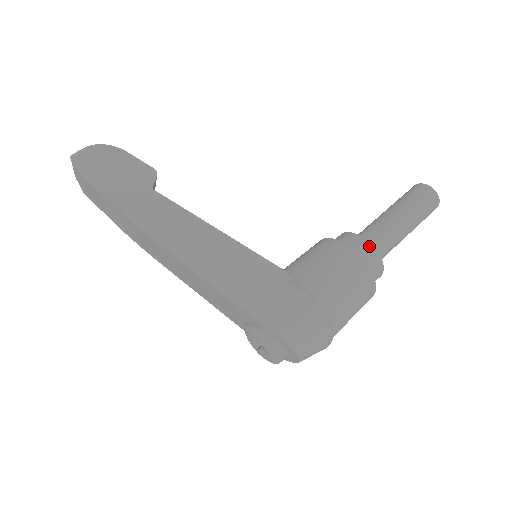
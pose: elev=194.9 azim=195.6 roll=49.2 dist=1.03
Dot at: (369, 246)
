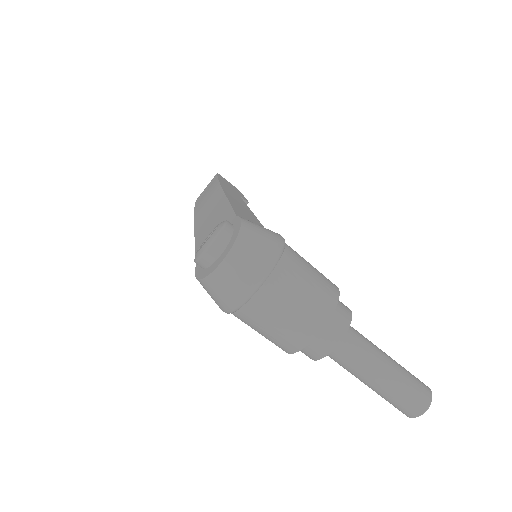
Dot at: (347, 307)
